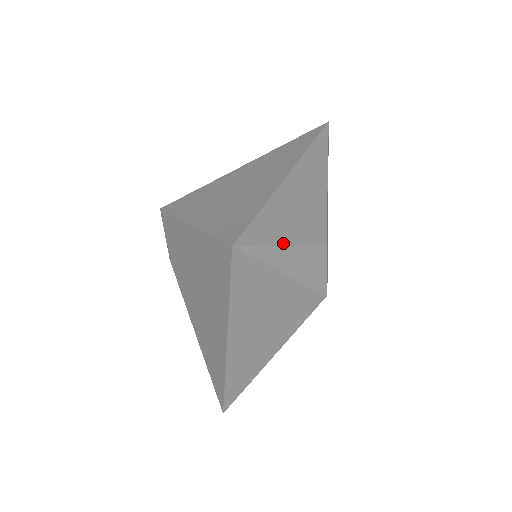
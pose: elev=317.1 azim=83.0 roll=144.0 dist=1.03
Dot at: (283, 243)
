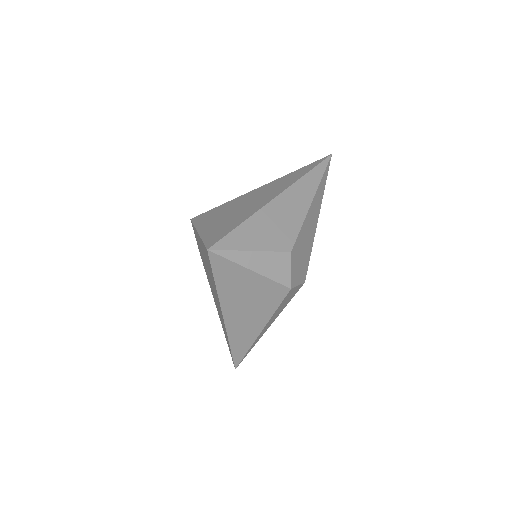
Dot at: (250, 249)
